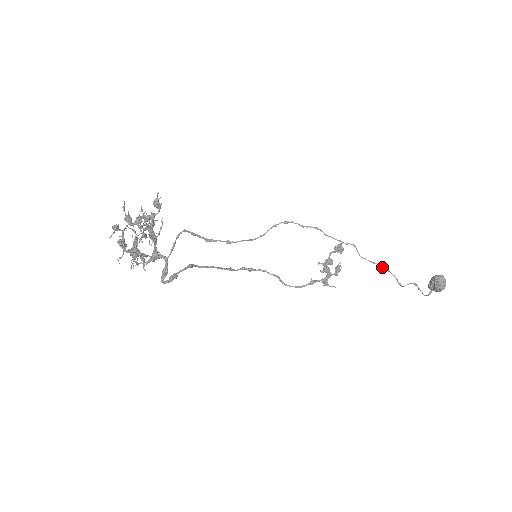
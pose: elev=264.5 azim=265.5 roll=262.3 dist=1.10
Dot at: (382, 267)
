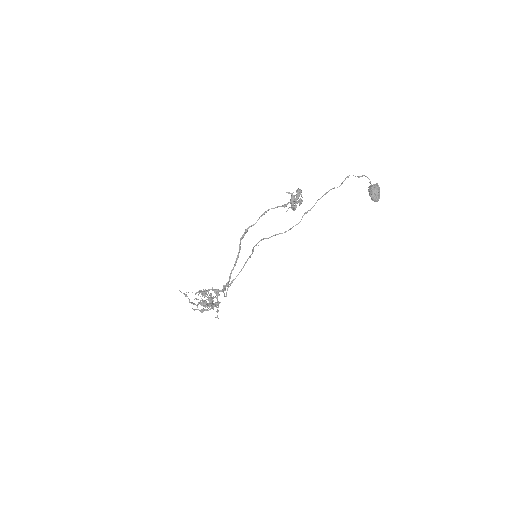
Dot at: (333, 188)
